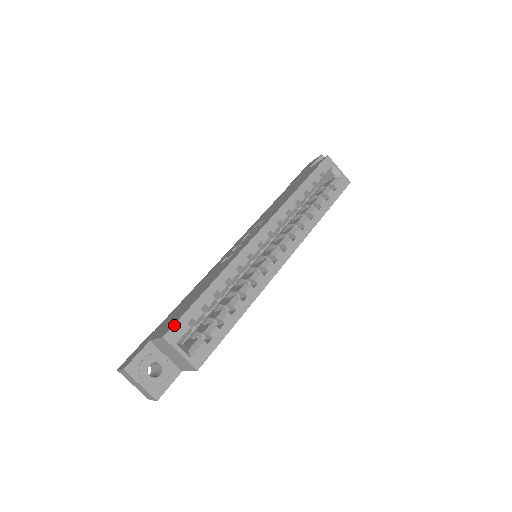
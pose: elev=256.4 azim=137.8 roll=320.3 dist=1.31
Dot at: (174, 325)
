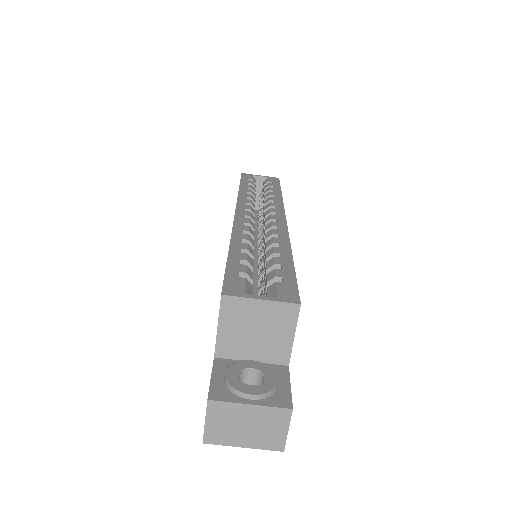
Dot at: (223, 283)
